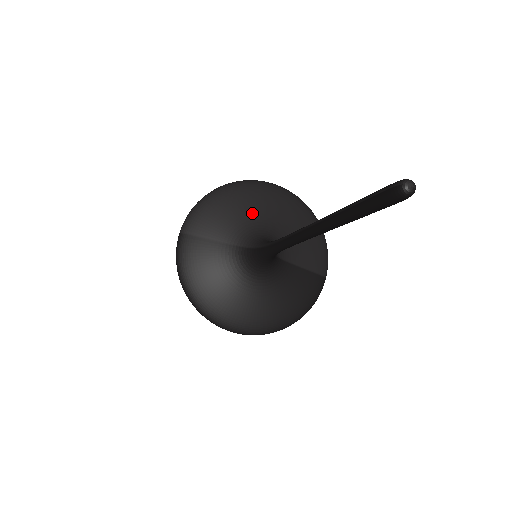
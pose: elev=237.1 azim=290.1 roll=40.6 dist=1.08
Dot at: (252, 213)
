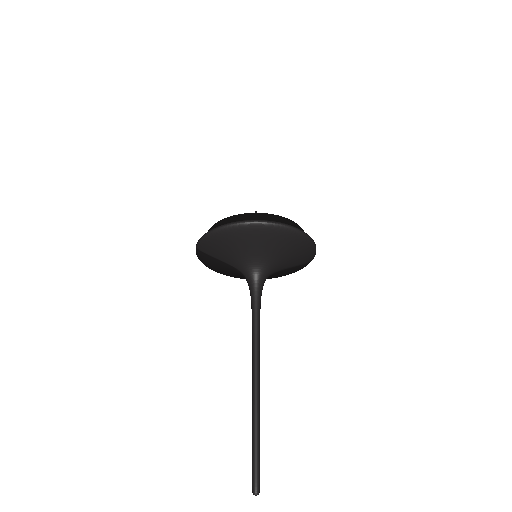
Dot at: (249, 251)
